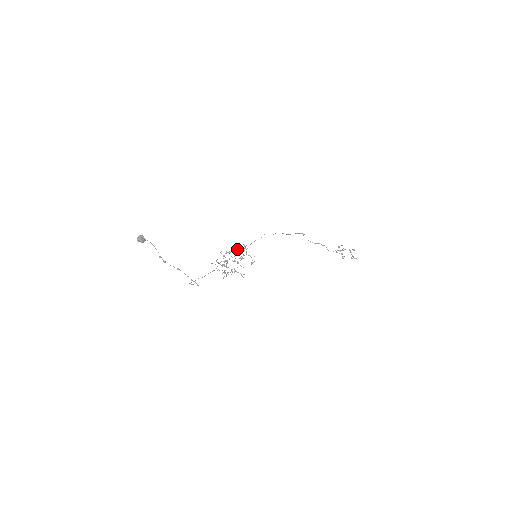
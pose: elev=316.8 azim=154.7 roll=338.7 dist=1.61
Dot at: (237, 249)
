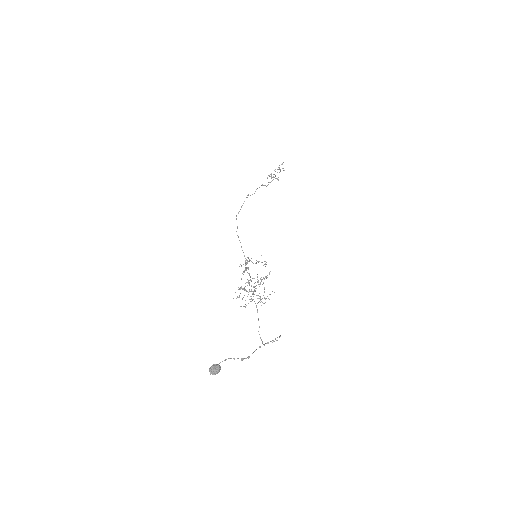
Dot at: occluded
